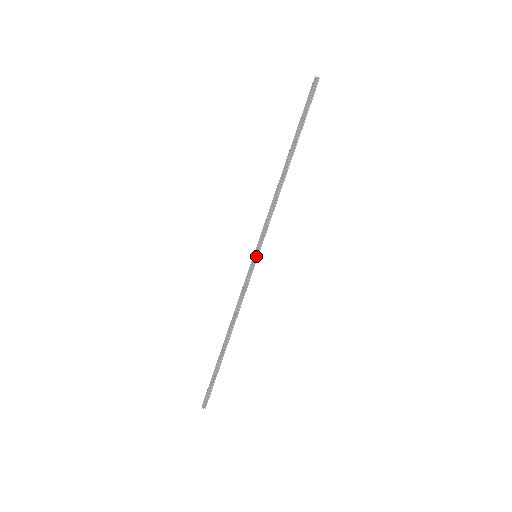
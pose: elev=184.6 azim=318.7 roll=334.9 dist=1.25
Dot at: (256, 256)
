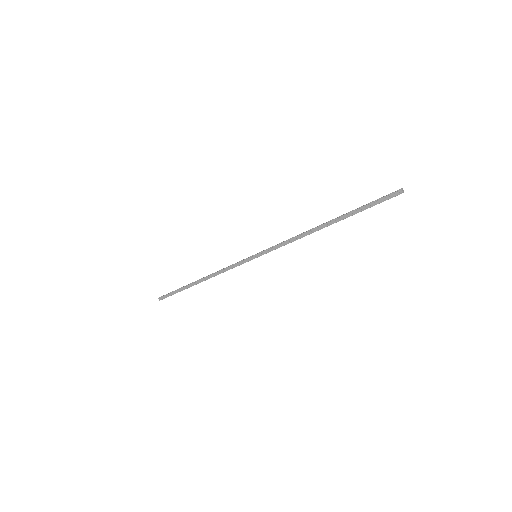
Dot at: occluded
